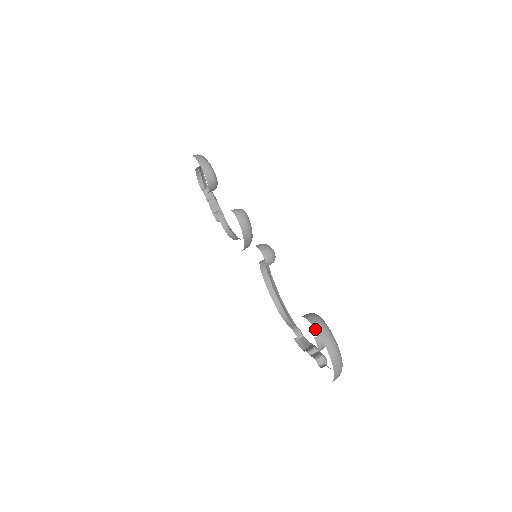
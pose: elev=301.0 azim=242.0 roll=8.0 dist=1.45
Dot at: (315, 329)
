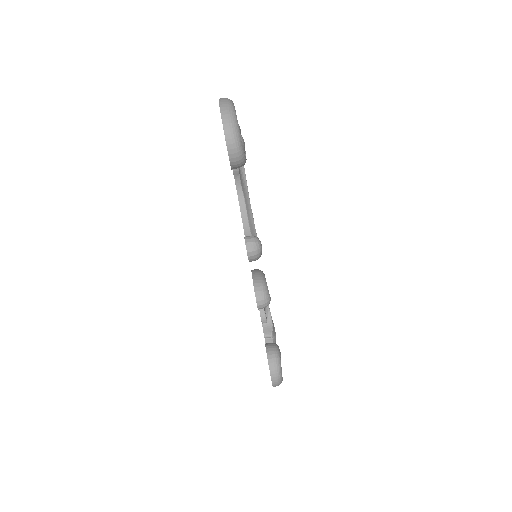
Dot at: (271, 379)
